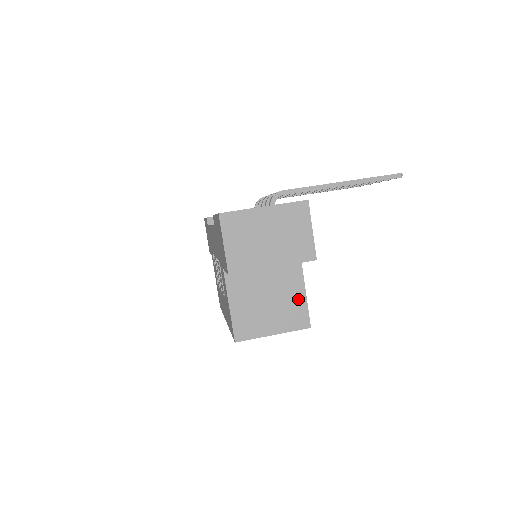
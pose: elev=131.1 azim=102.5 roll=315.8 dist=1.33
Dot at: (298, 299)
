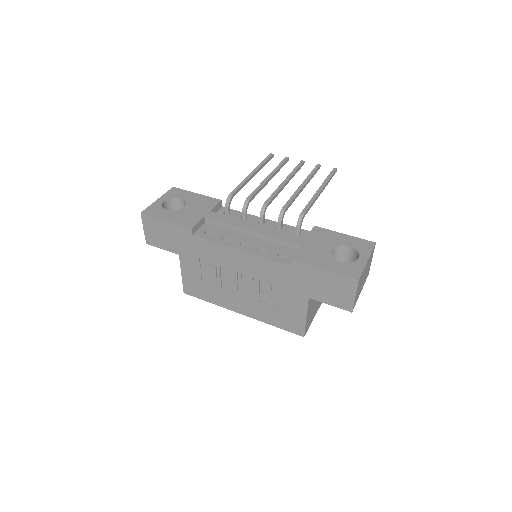
Dot at: occluded
